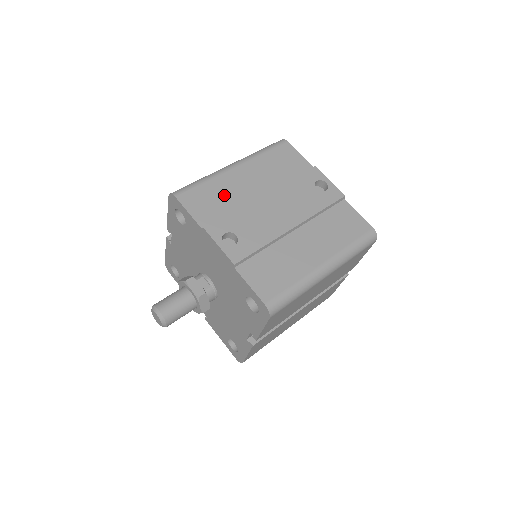
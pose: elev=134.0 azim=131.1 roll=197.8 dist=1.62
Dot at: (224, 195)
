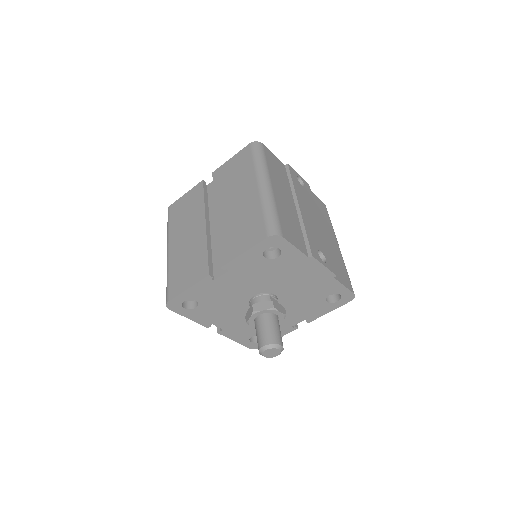
Dot at: (290, 218)
